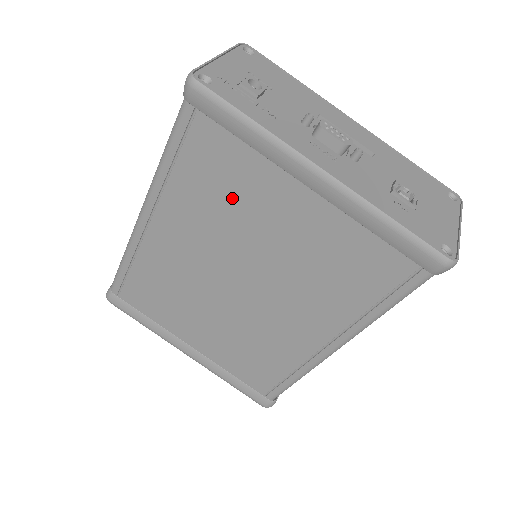
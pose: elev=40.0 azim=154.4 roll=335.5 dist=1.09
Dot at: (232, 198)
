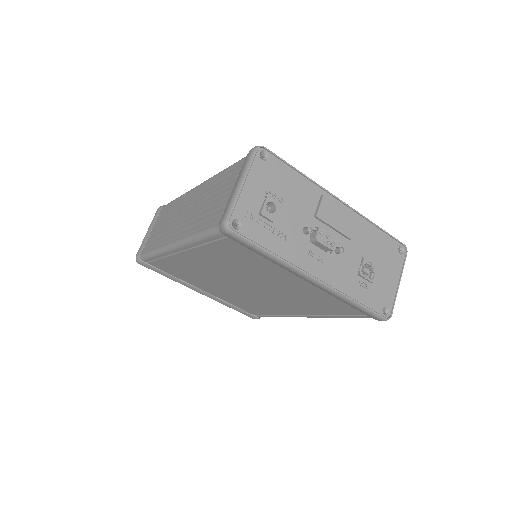
Dot at: (248, 265)
